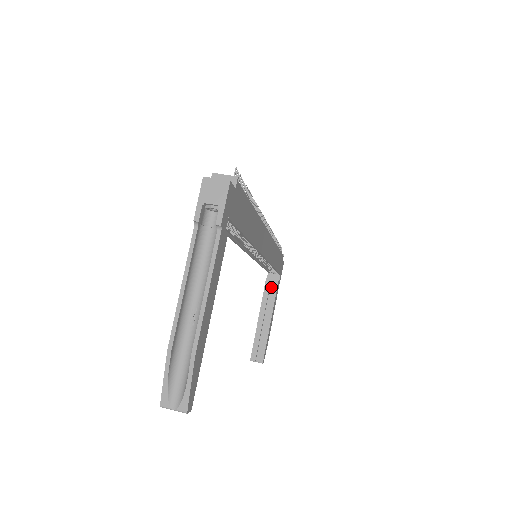
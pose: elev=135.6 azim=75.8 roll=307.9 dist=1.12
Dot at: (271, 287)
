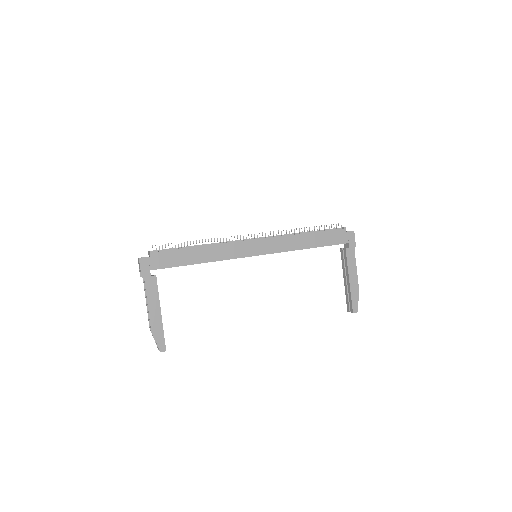
Dot at: (345, 254)
